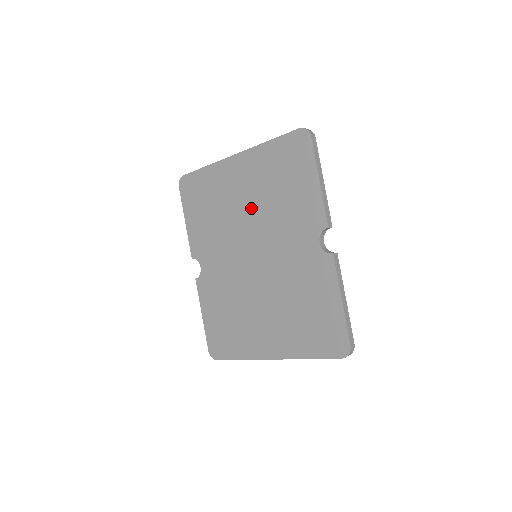
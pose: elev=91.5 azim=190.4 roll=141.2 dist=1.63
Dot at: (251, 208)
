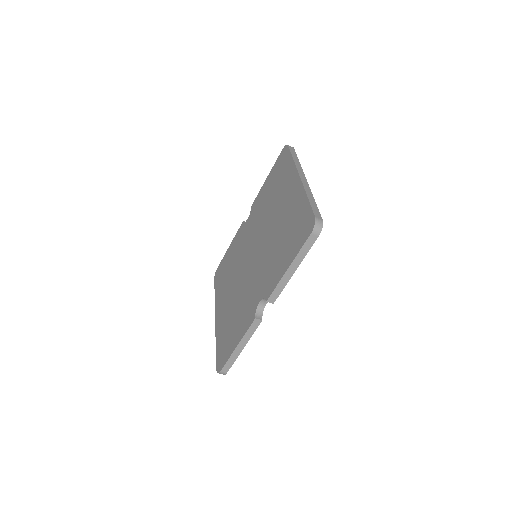
Dot at: (274, 225)
